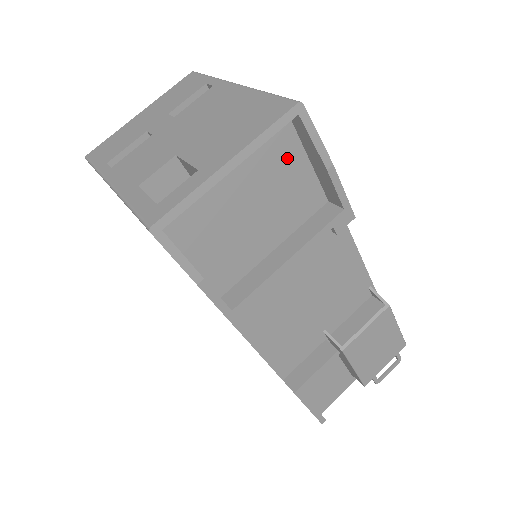
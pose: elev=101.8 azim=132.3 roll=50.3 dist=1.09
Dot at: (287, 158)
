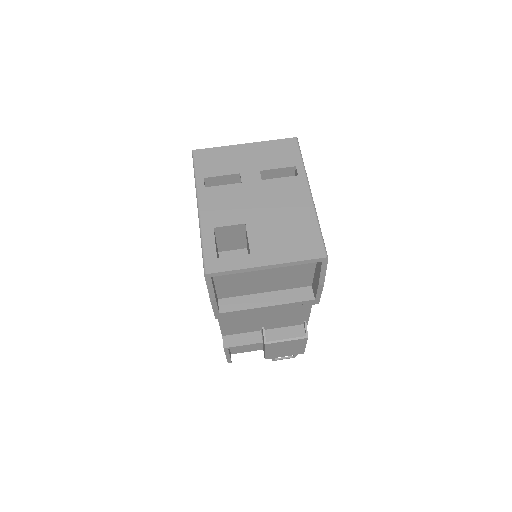
Dot at: (303, 265)
